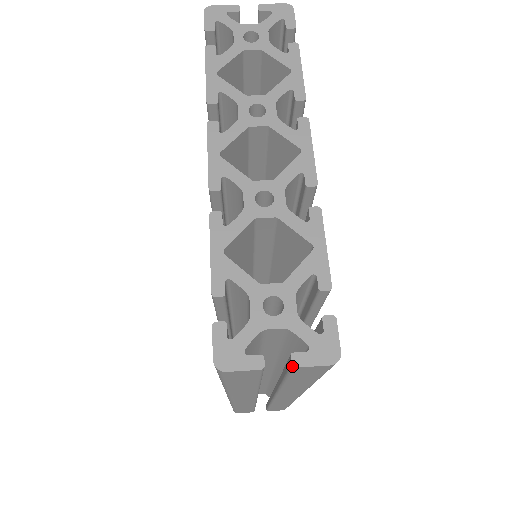
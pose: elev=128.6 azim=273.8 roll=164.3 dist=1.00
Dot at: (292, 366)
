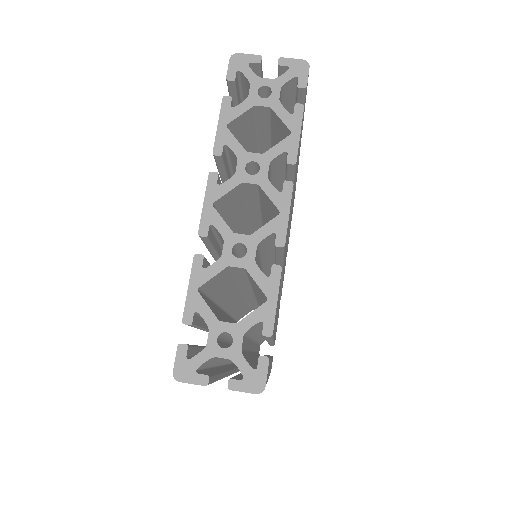
Dot at: (228, 388)
